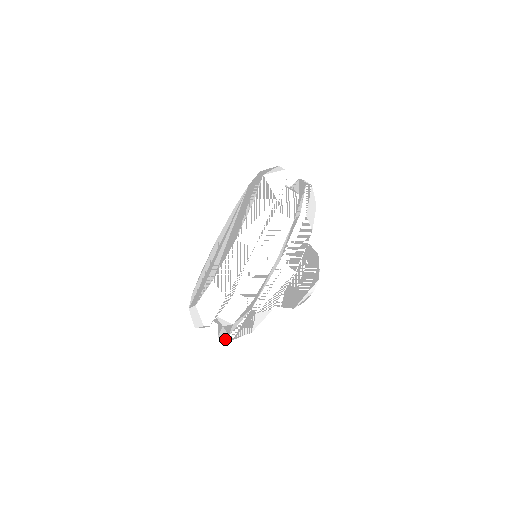
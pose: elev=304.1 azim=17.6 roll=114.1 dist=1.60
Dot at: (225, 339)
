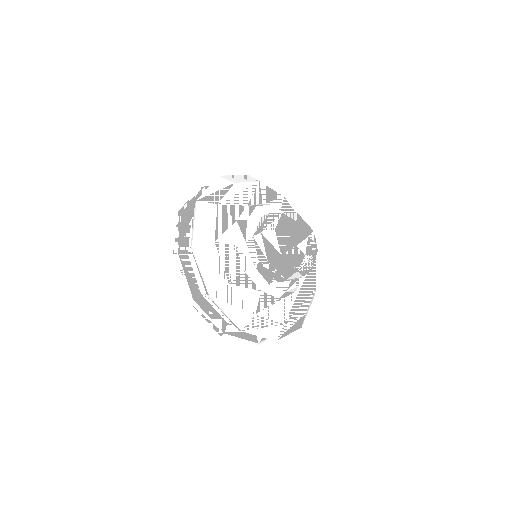
Dot at: (225, 314)
